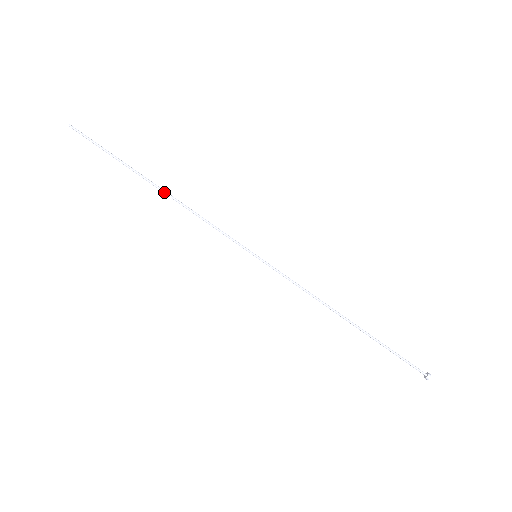
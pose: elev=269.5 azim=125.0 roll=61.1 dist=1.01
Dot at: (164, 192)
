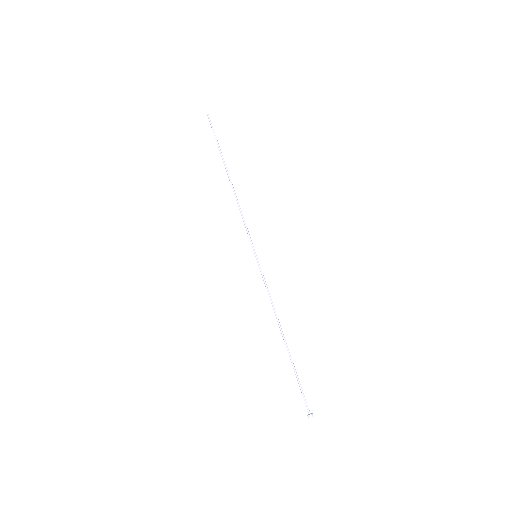
Dot at: (231, 182)
